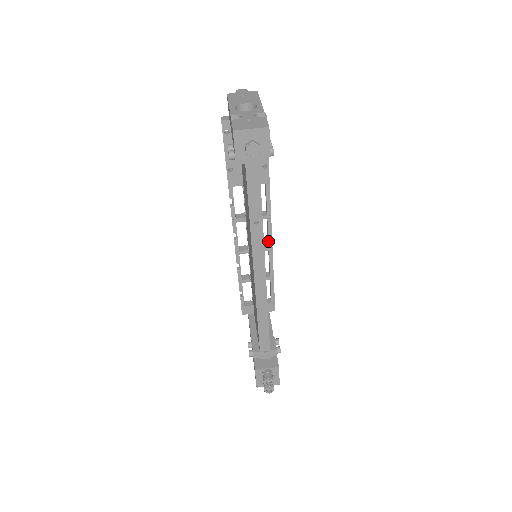
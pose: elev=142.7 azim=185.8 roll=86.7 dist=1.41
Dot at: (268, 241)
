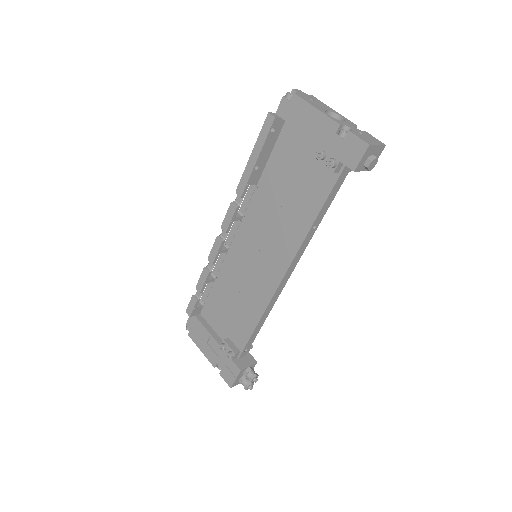
Dot at: occluded
